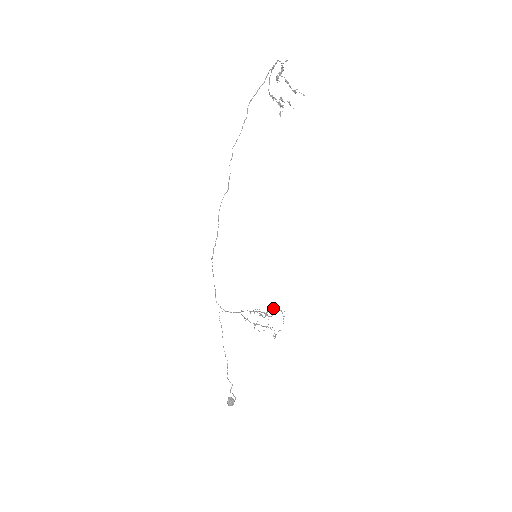
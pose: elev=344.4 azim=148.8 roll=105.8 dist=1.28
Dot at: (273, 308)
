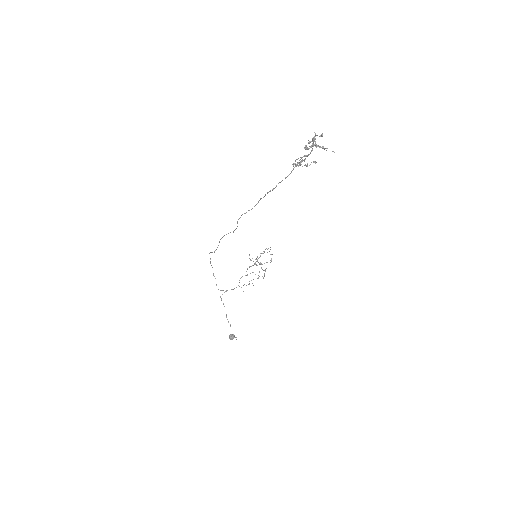
Dot at: occluded
